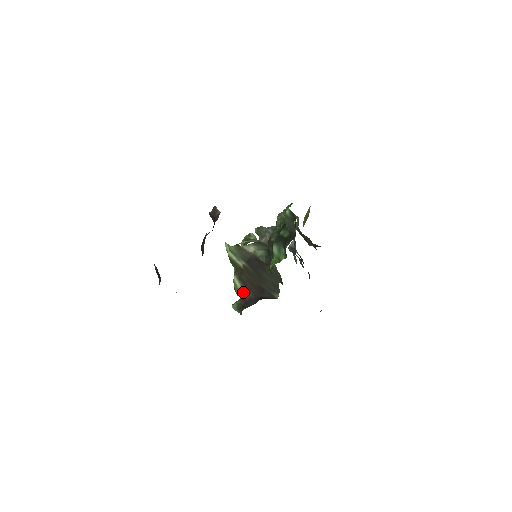
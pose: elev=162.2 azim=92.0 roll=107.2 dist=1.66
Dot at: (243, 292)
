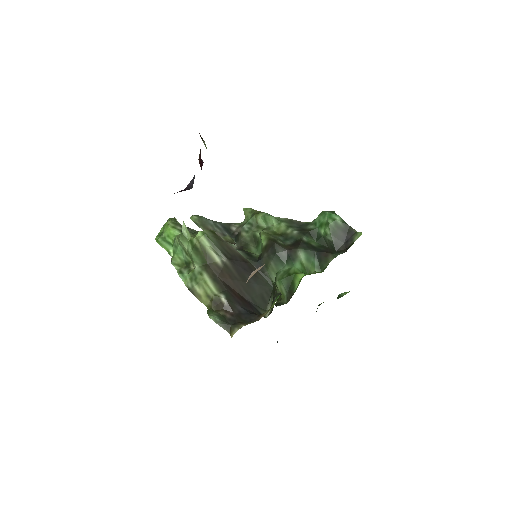
Dot at: (227, 300)
